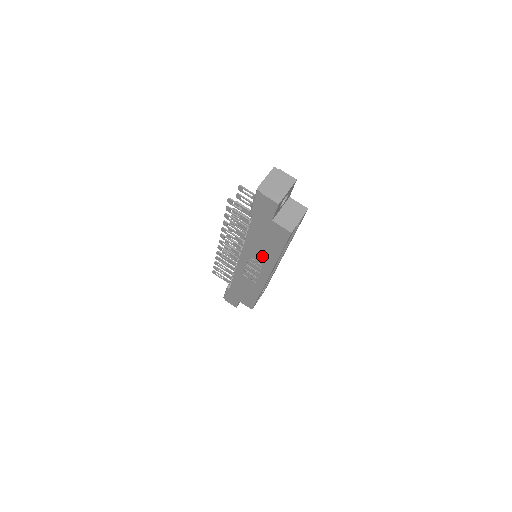
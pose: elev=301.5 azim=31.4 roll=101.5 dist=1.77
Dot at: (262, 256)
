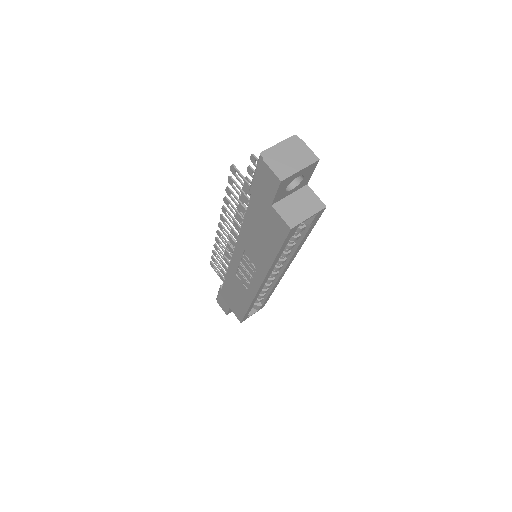
Dot at: (256, 255)
